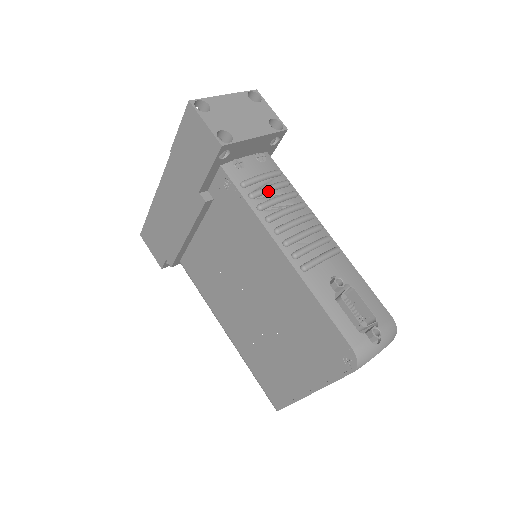
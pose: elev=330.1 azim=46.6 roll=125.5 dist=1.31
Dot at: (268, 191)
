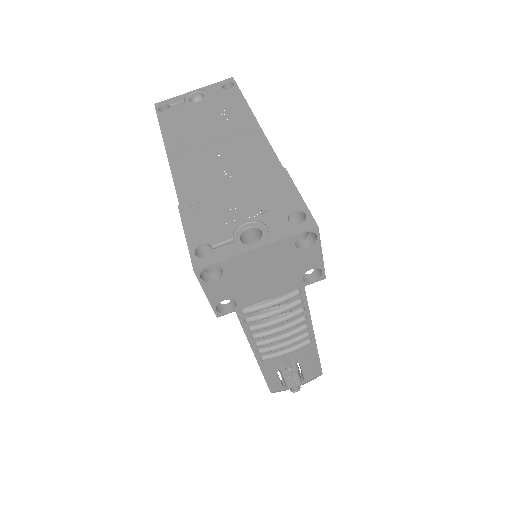
Dot at: (266, 308)
